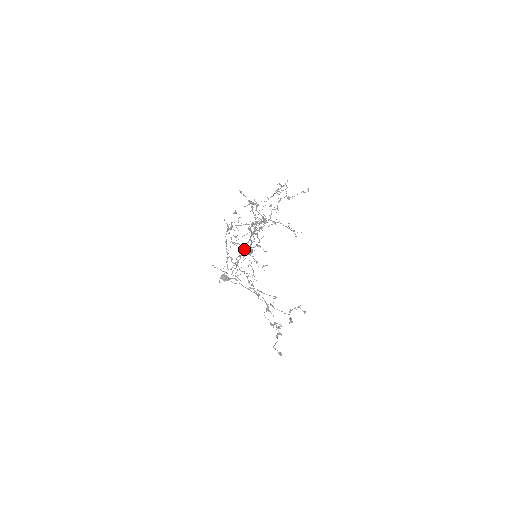
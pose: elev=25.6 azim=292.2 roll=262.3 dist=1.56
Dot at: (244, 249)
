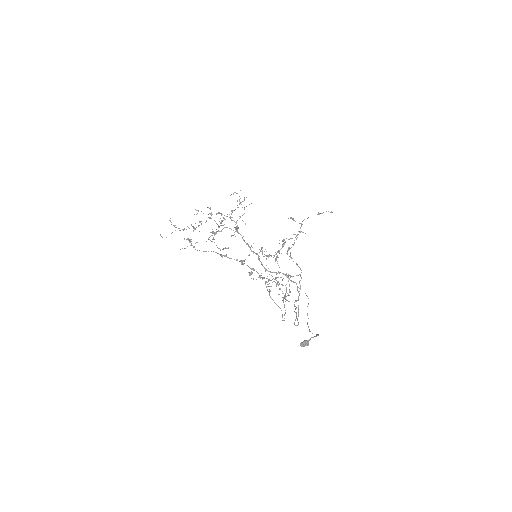
Dot at: occluded
